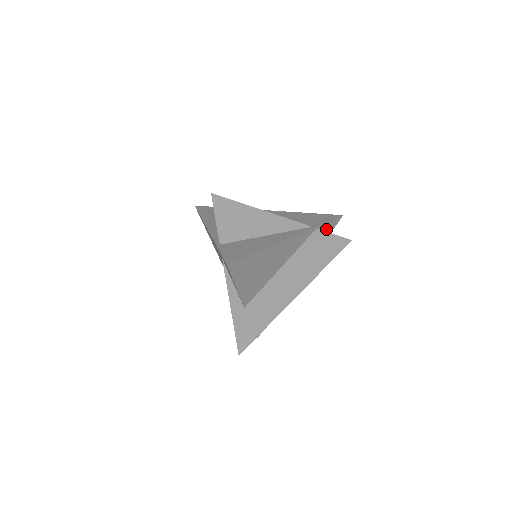
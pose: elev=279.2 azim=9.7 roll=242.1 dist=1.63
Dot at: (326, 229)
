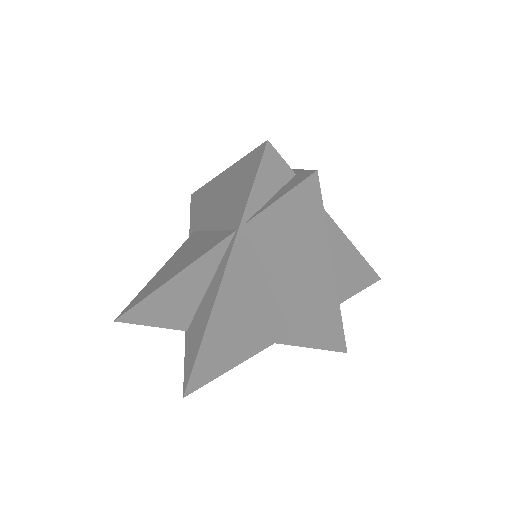
Dot at: (268, 189)
